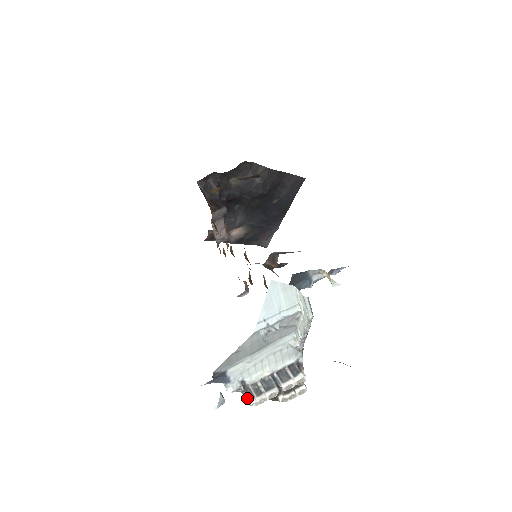
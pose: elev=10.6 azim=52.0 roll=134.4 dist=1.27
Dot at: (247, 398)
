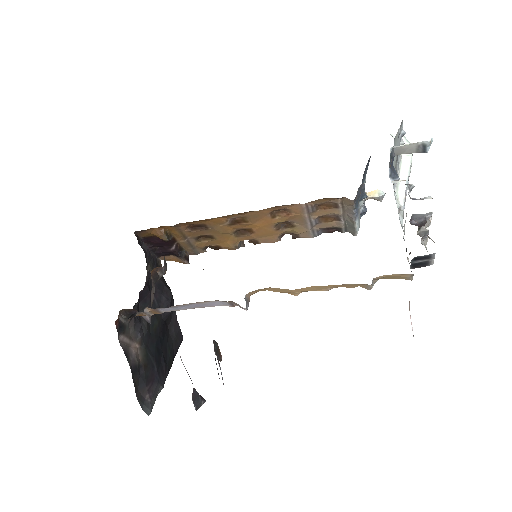
Dot at: (421, 198)
